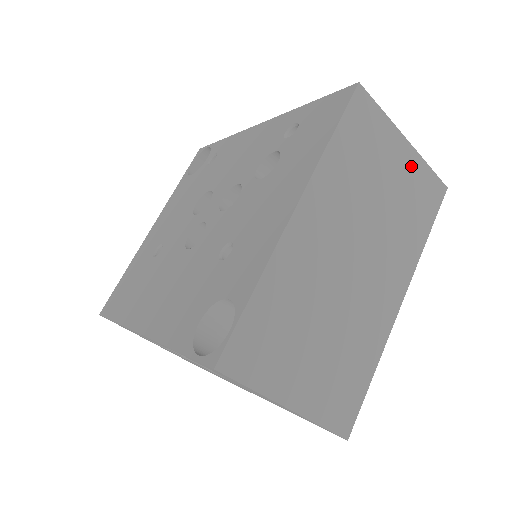
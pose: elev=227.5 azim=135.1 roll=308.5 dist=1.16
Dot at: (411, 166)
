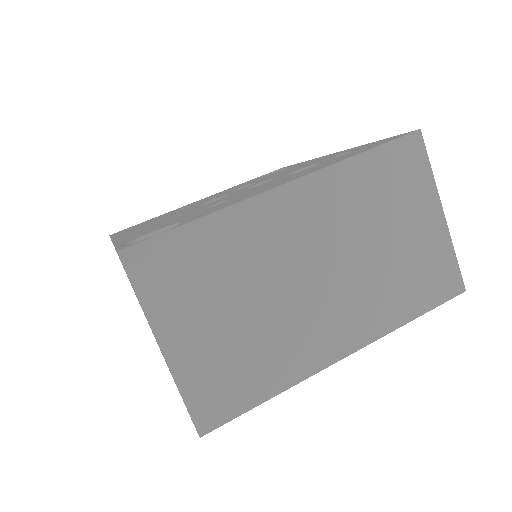
Dot at: (434, 239)
